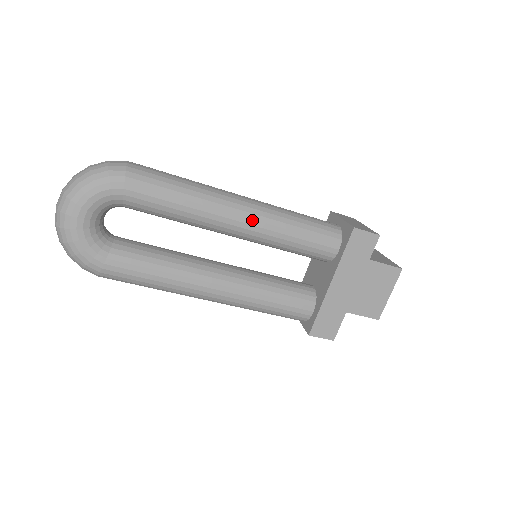
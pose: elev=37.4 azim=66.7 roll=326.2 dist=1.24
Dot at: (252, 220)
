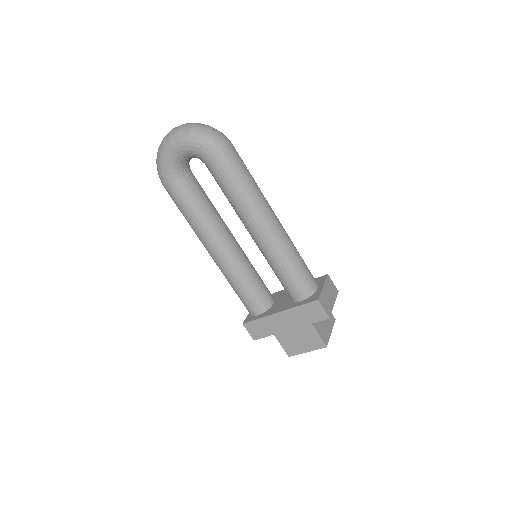
Dot at: (266, 239)
